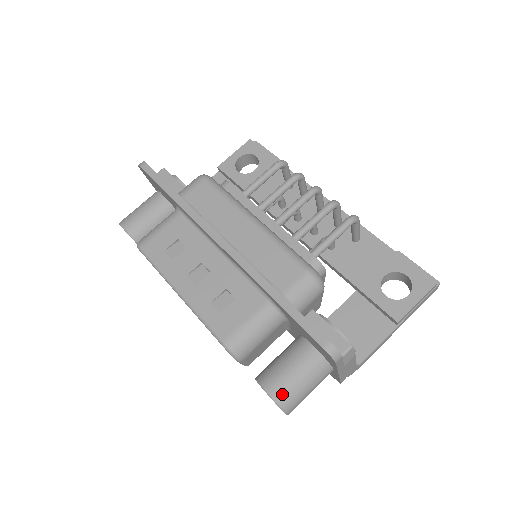
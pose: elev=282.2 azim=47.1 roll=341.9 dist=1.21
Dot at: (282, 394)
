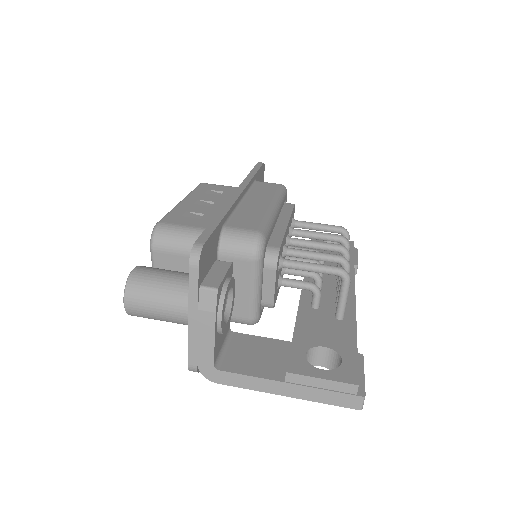
Dot at: (139, 277)
